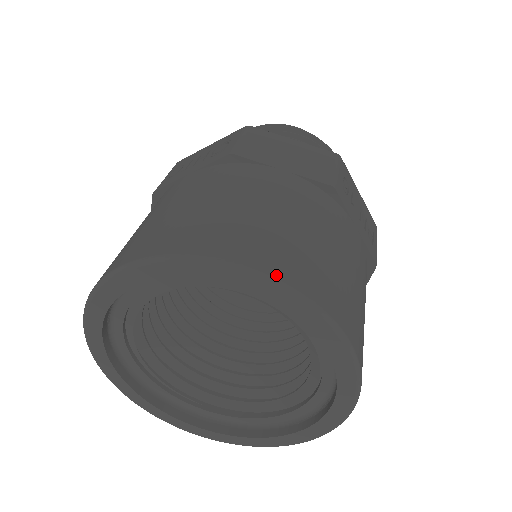
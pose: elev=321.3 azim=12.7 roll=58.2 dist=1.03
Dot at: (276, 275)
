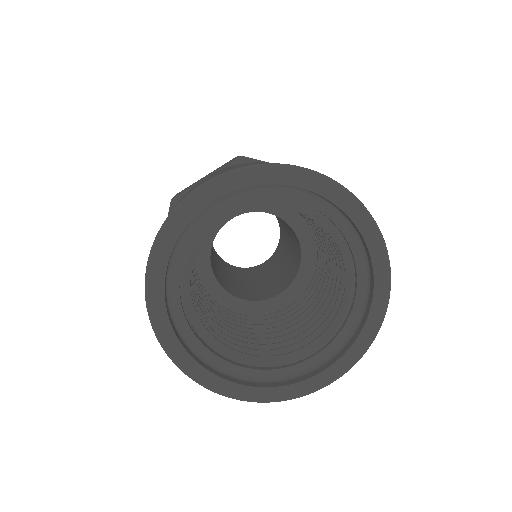
Dot at: (385, 244)
